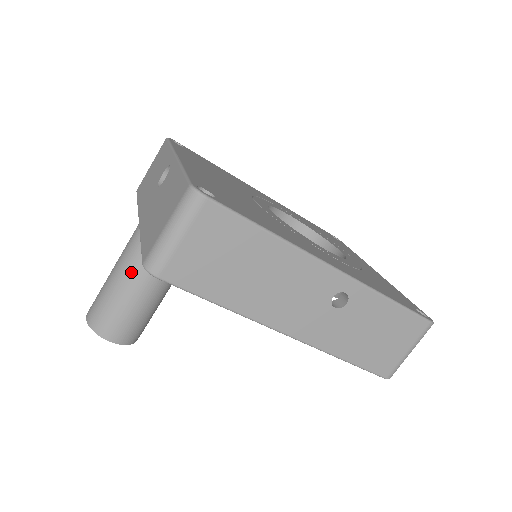
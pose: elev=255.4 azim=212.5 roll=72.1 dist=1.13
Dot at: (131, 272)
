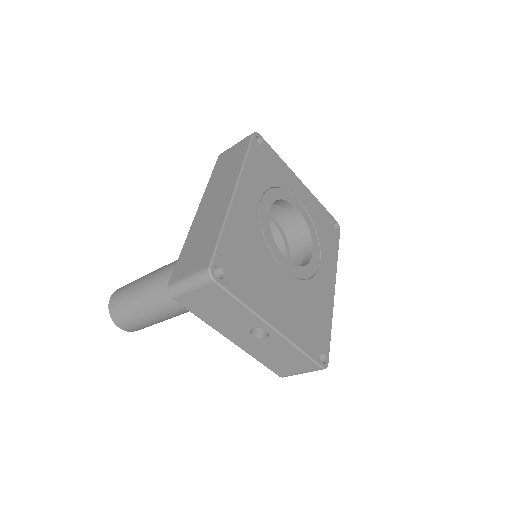
Dot at: occluded
